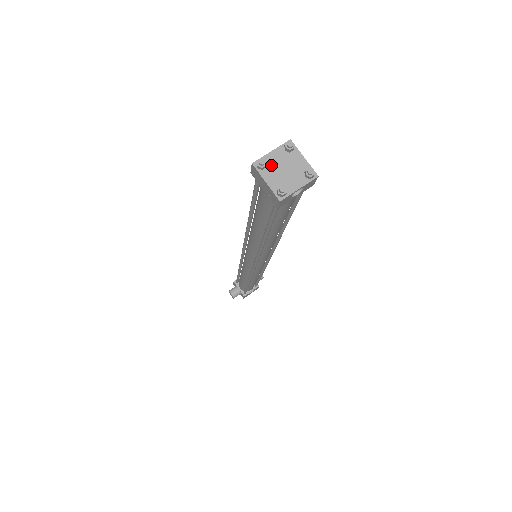
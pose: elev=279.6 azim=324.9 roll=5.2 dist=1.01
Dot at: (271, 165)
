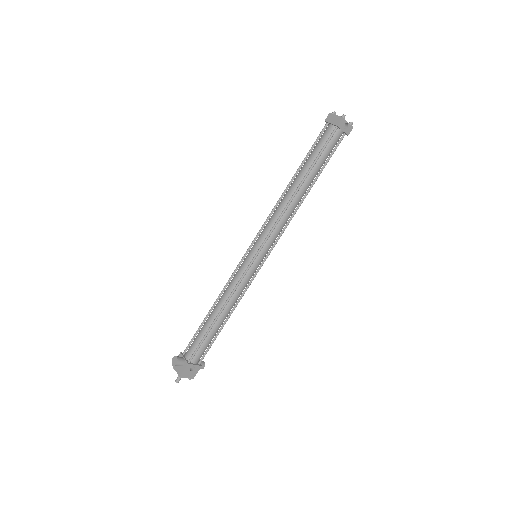
Dot at: occluded
